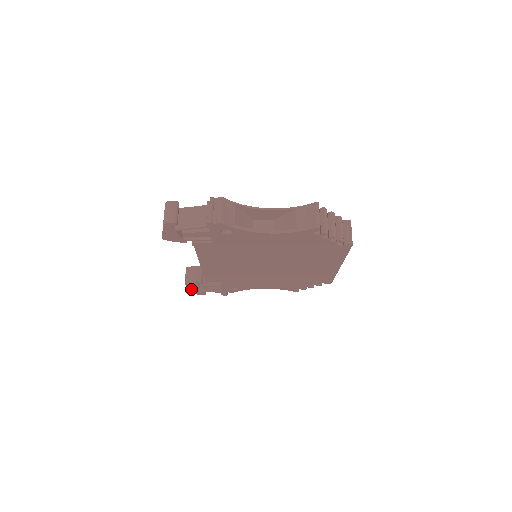
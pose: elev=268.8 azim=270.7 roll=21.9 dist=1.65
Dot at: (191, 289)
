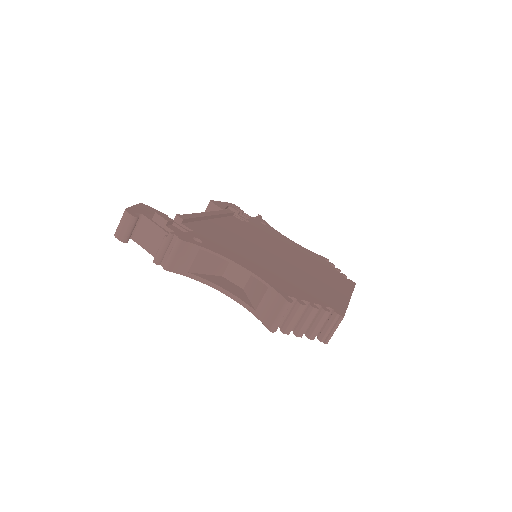
Dot at: occluded
